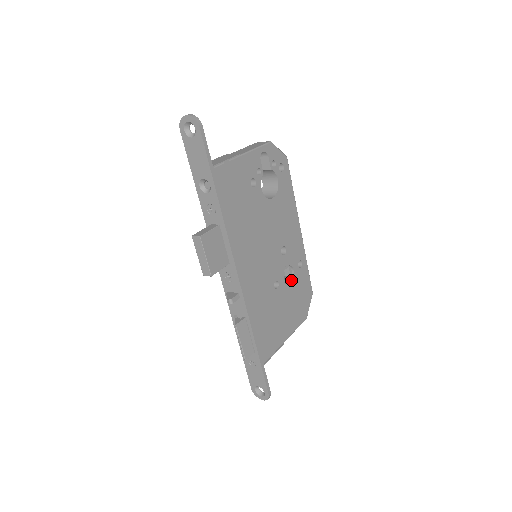
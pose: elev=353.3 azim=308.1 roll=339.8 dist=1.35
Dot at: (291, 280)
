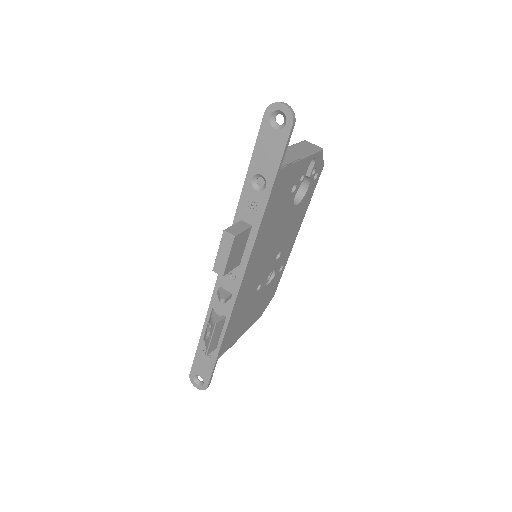
Dot at: (269, 283)
